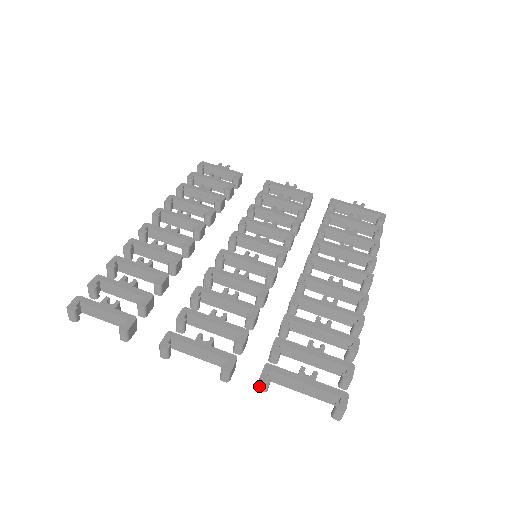
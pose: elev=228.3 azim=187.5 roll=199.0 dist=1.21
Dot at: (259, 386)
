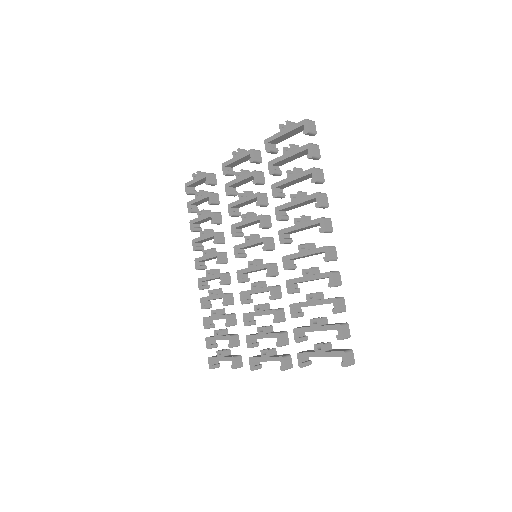
Dot at: occluded
